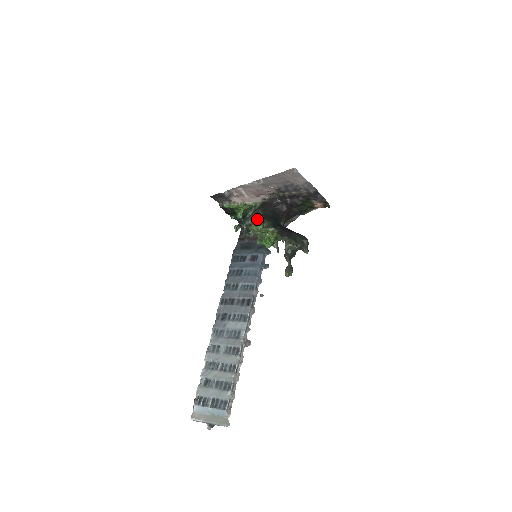
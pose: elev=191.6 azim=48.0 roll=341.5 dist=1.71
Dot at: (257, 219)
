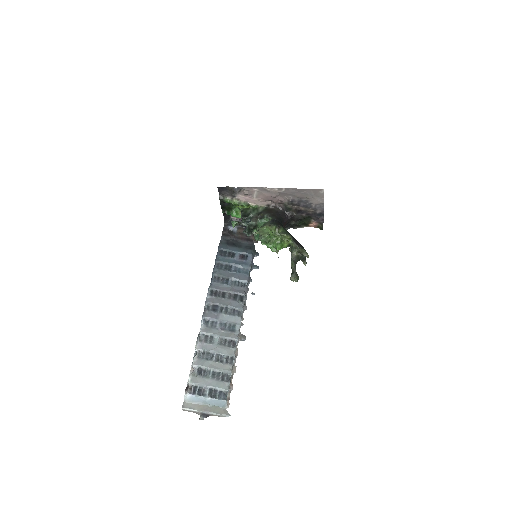
Dot at: (272, 223)
